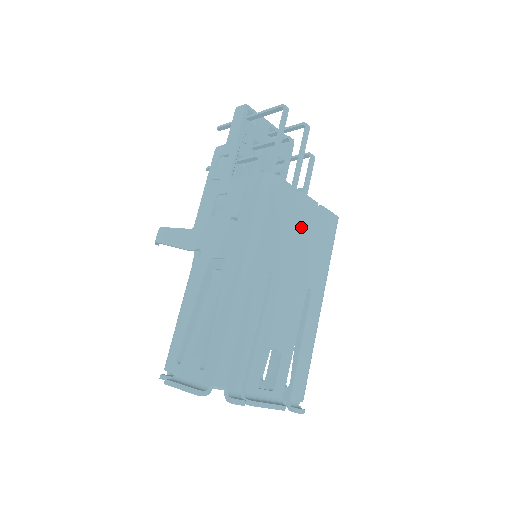
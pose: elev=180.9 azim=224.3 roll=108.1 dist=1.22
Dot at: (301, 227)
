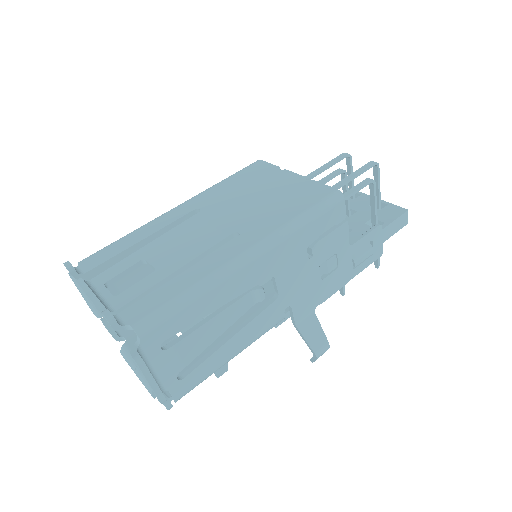
Dot at: (266, 190)
